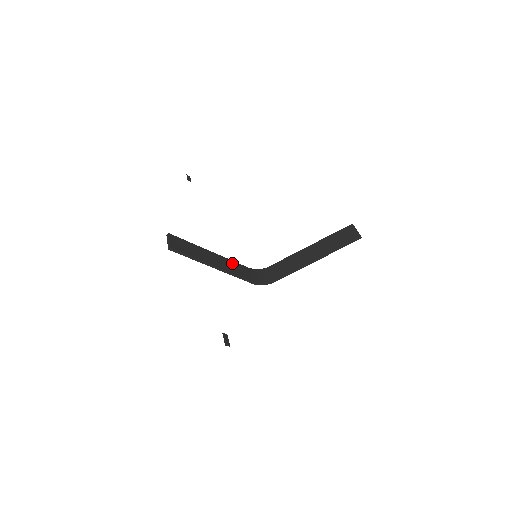
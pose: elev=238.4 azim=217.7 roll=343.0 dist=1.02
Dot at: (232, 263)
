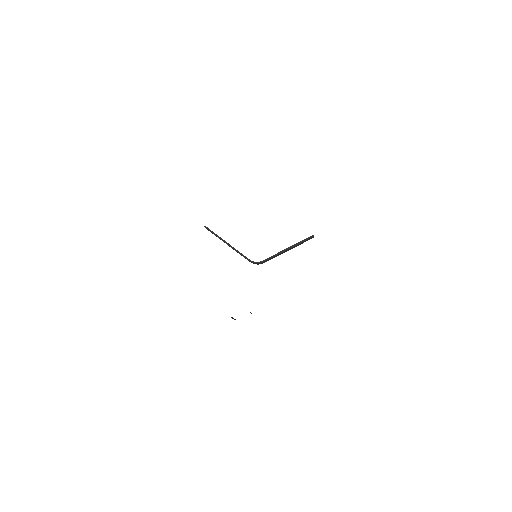
Dot at: occluded
